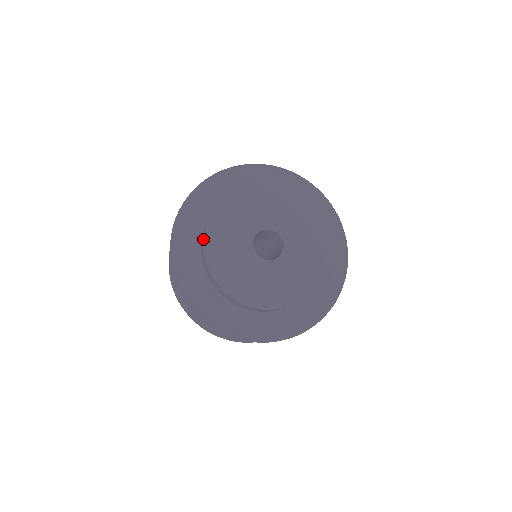
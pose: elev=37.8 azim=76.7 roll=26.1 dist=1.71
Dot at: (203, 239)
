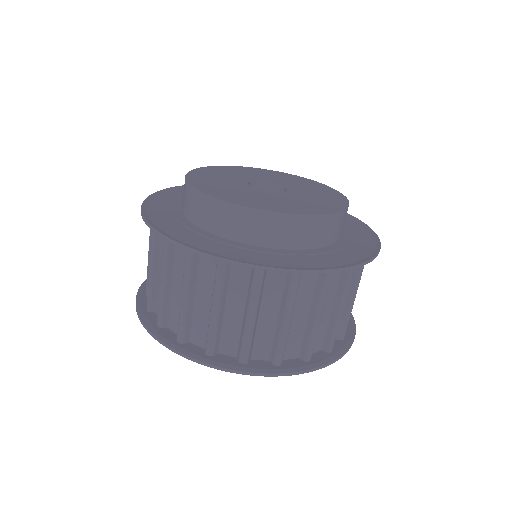
Dot at: (185, 175)
